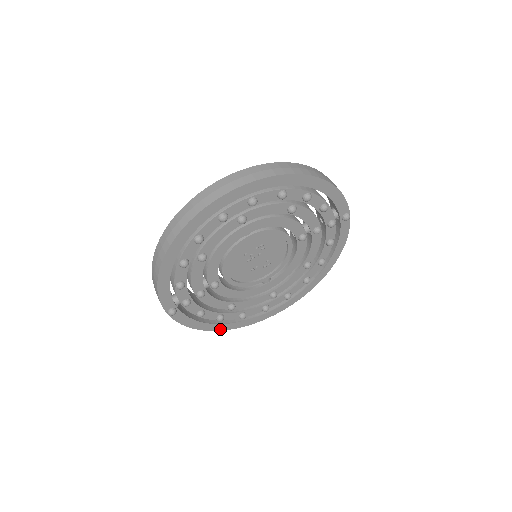
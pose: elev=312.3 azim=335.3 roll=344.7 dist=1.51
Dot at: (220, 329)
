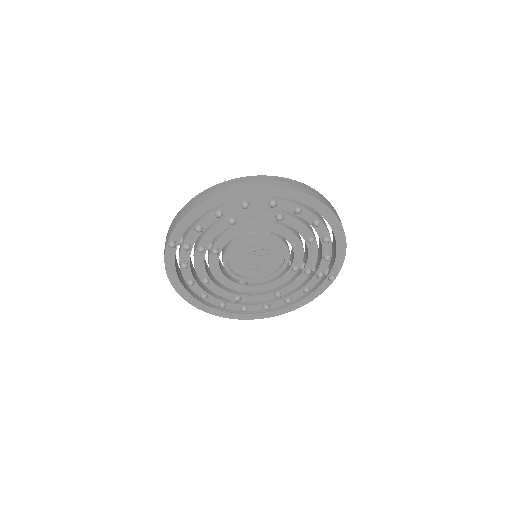
Dot at: (180, 293)
